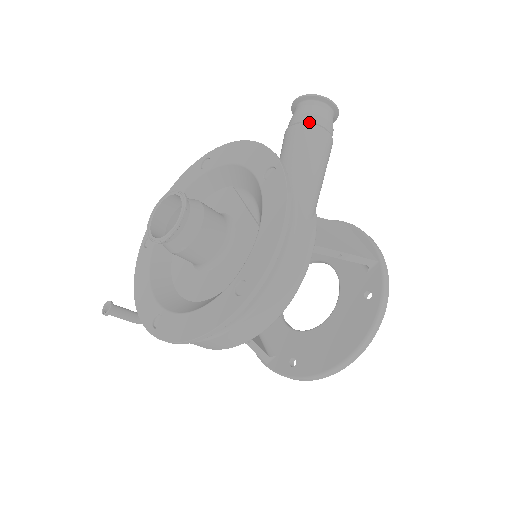
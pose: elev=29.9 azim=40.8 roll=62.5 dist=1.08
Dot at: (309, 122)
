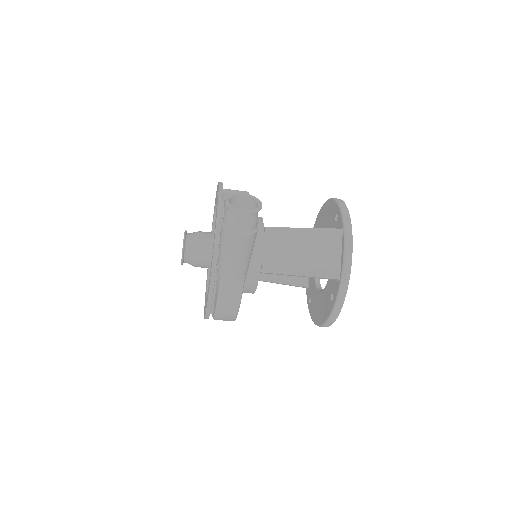
Dot at: (226, 227)
